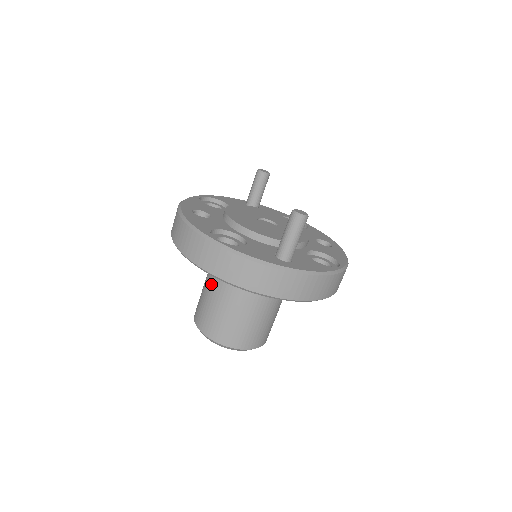
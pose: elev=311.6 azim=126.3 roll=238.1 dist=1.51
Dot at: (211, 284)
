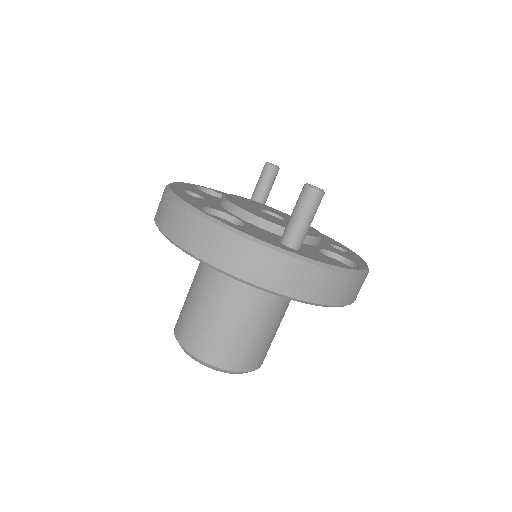
Dot at: (198, 284)
